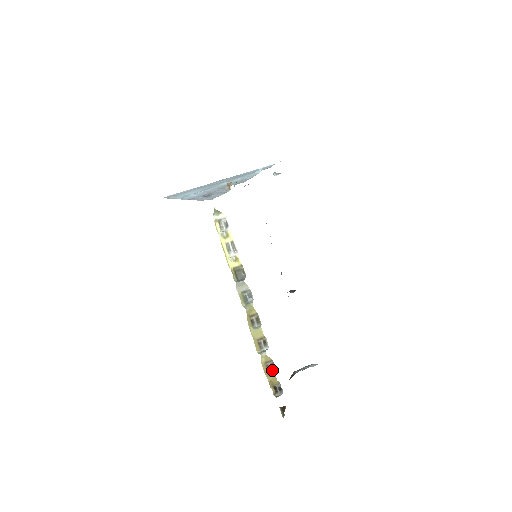
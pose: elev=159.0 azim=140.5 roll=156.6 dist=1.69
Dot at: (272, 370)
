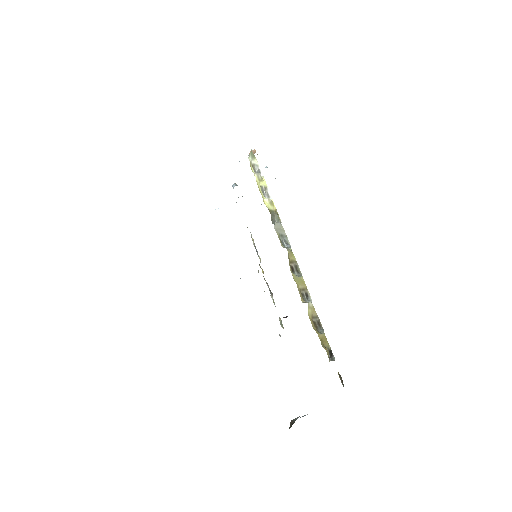
Dot at: (319, 329)
